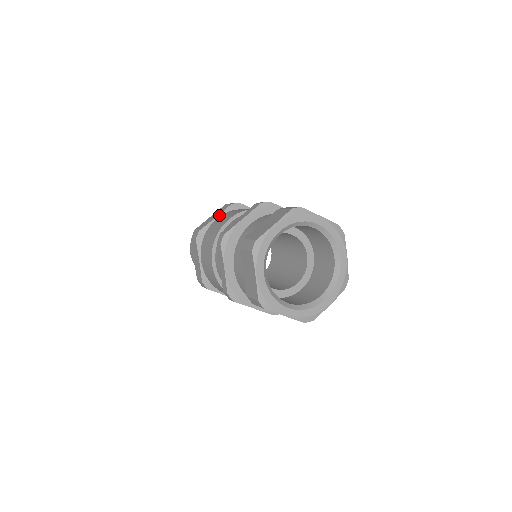
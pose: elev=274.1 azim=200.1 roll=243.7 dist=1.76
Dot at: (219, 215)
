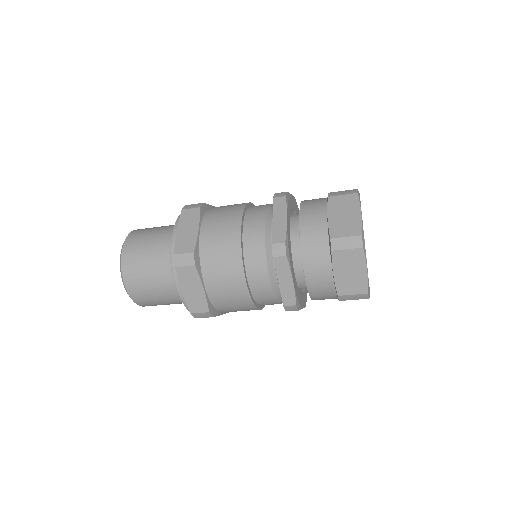
Dot at: occluded
